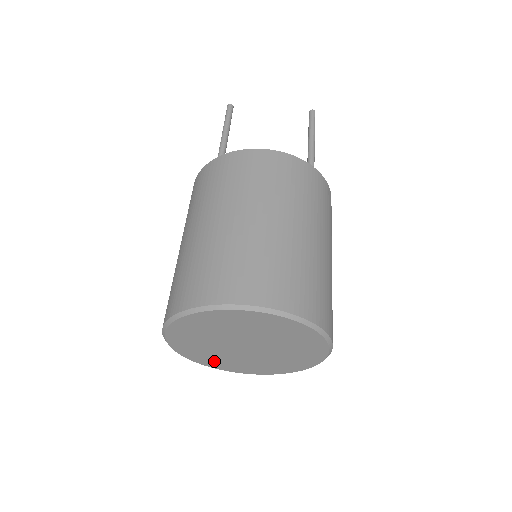
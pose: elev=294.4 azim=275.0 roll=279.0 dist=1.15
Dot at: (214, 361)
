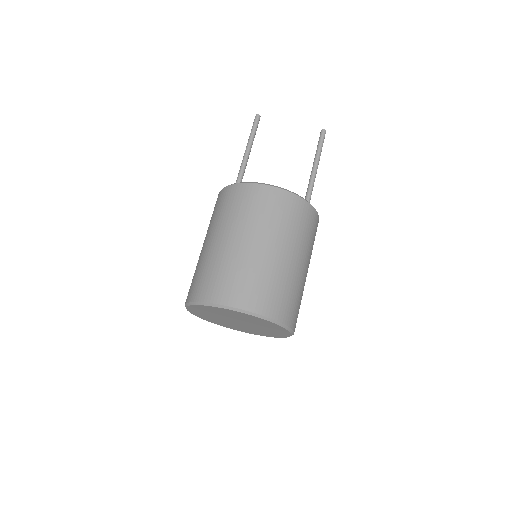
Dot at: (217, 322)
